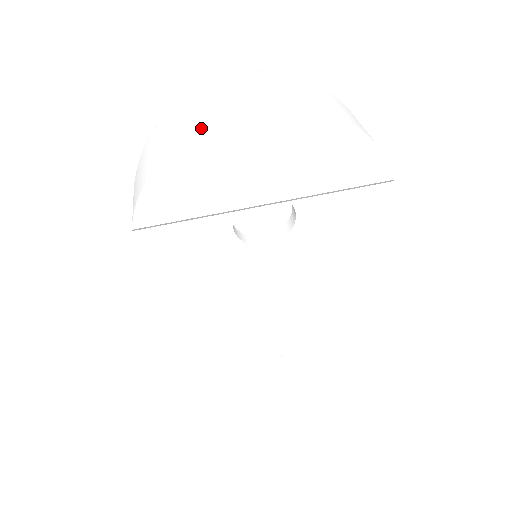
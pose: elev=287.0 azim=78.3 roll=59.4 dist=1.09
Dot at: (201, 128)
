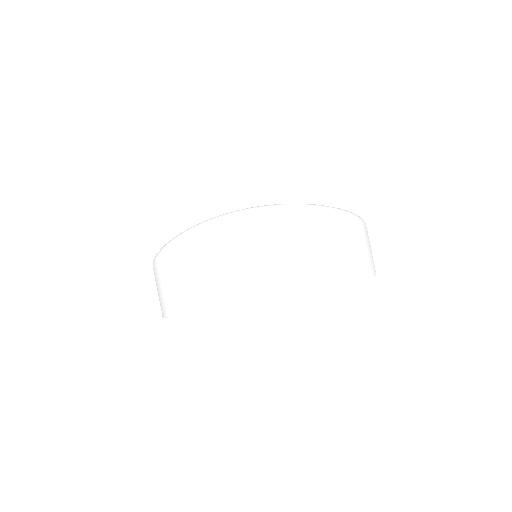
Dot at: (218, 311)
